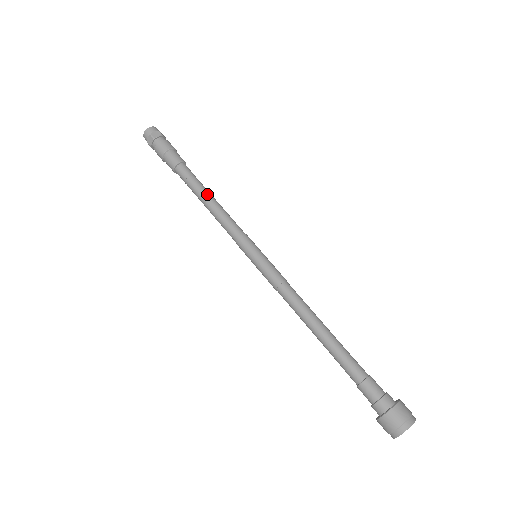
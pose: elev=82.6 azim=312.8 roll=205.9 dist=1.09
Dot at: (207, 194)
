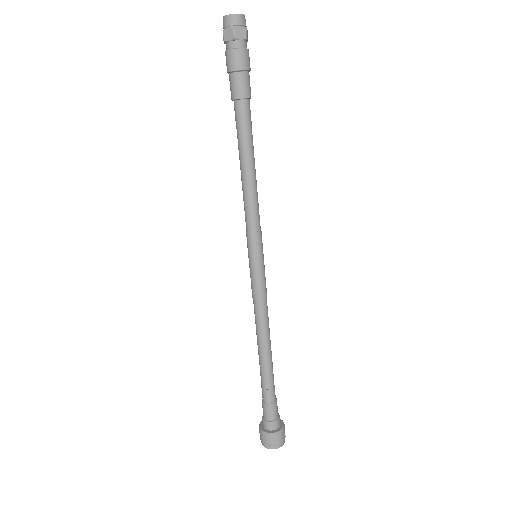
Dot at: (251, 161)
